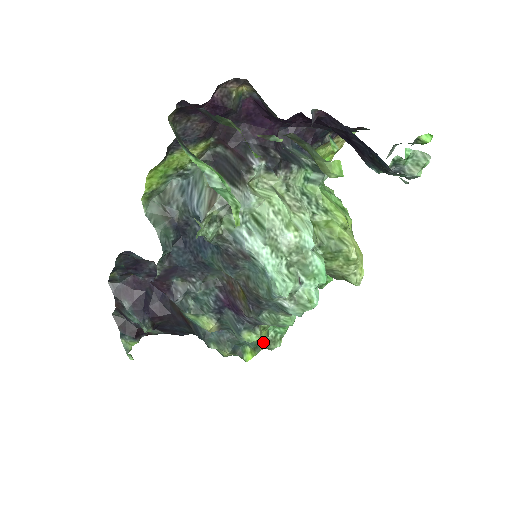
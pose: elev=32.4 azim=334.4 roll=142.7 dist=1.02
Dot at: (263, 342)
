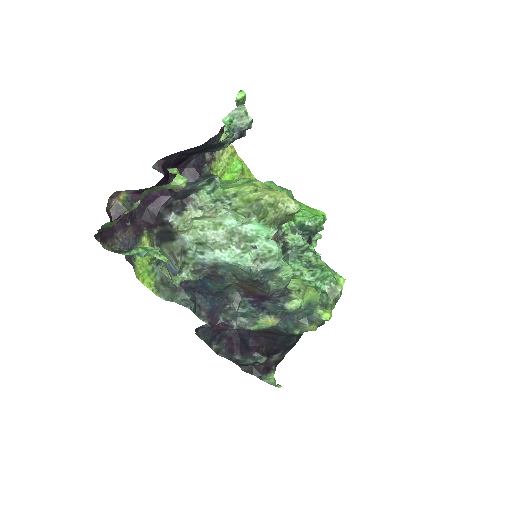
Dot at: (327, 298)
